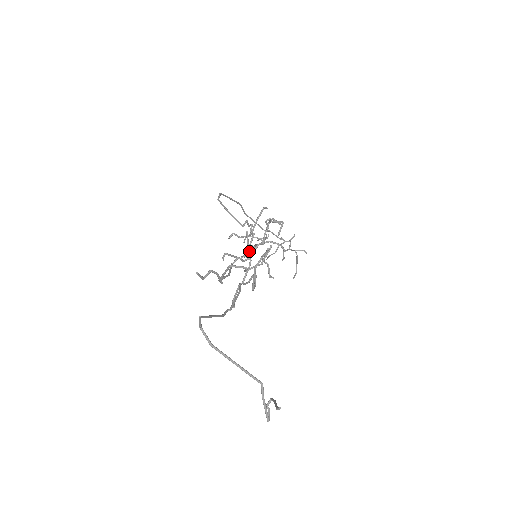
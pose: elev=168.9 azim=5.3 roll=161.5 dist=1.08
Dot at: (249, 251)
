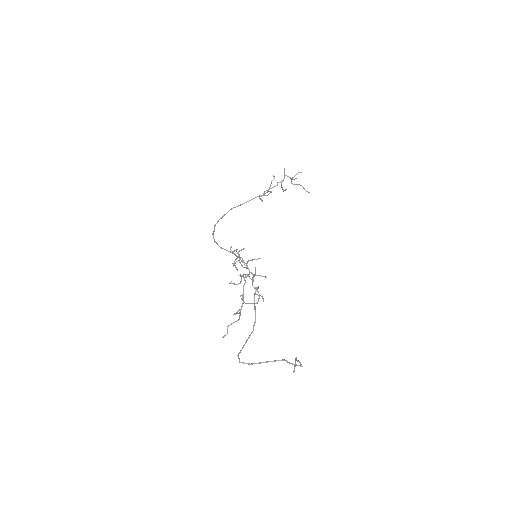
Dot at: occluded
